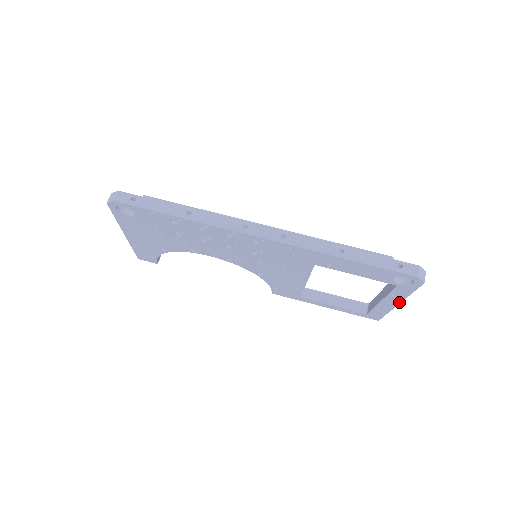
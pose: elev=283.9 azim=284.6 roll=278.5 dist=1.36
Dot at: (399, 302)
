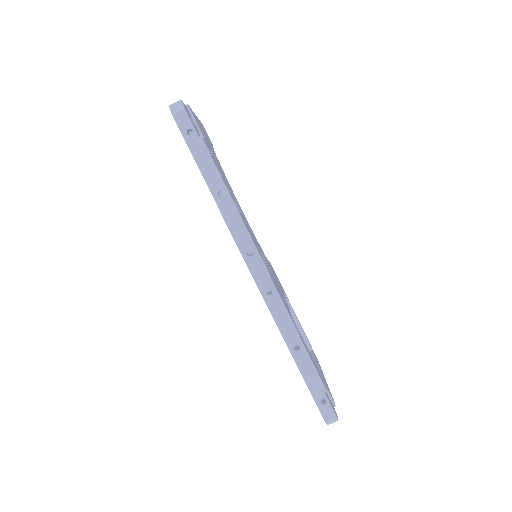
Dot at: occluded
